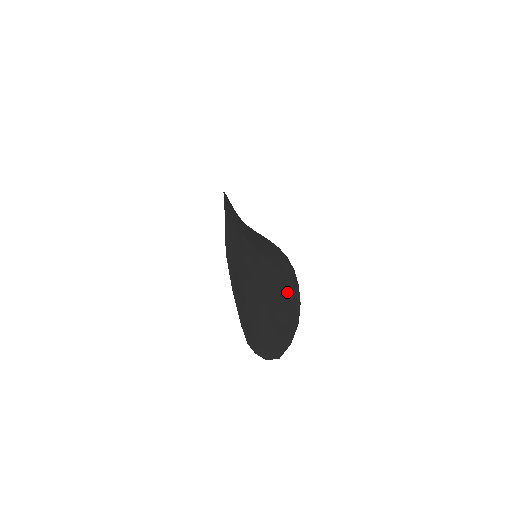
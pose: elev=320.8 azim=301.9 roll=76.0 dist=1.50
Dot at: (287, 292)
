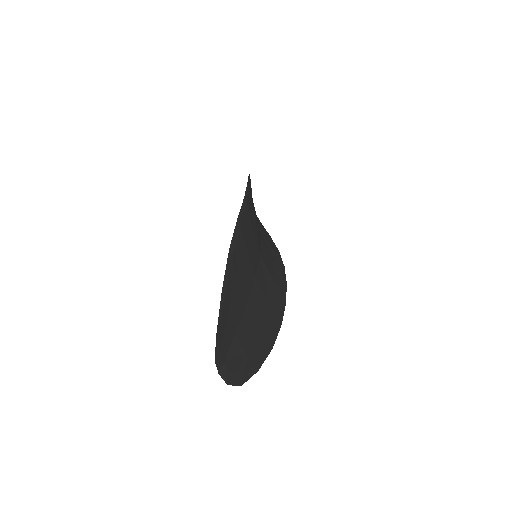
Dot at: (273, 308)
